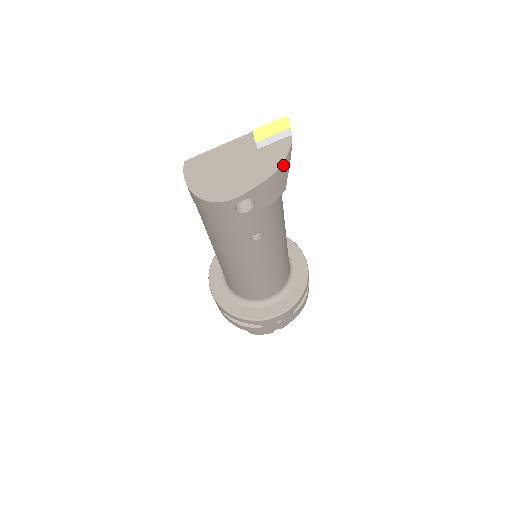
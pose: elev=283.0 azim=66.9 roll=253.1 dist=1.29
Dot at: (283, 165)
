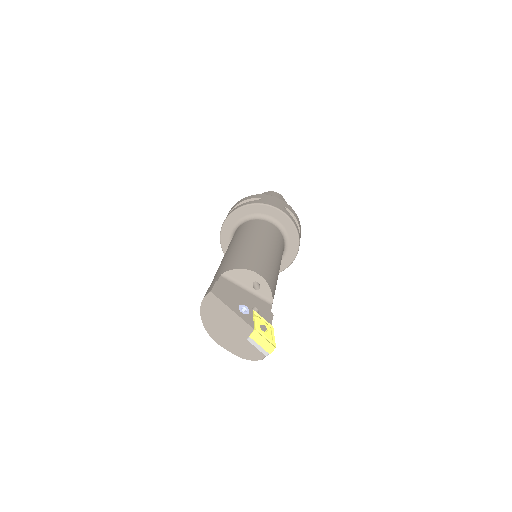
Dot at: (250, 358)
